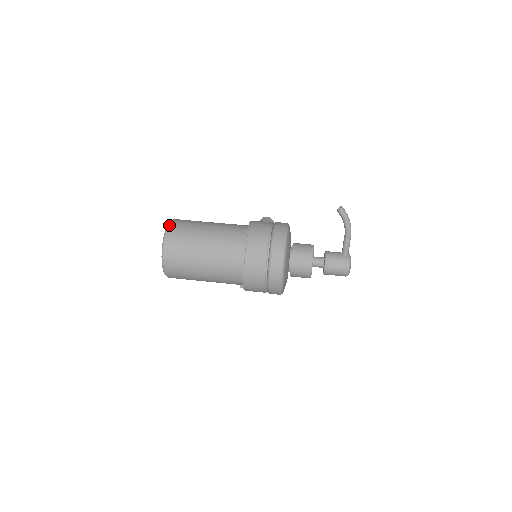
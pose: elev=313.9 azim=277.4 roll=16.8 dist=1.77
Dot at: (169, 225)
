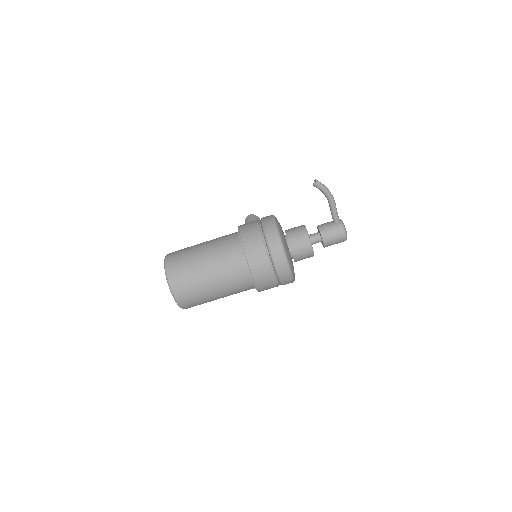
Dot at: (166, 262)
